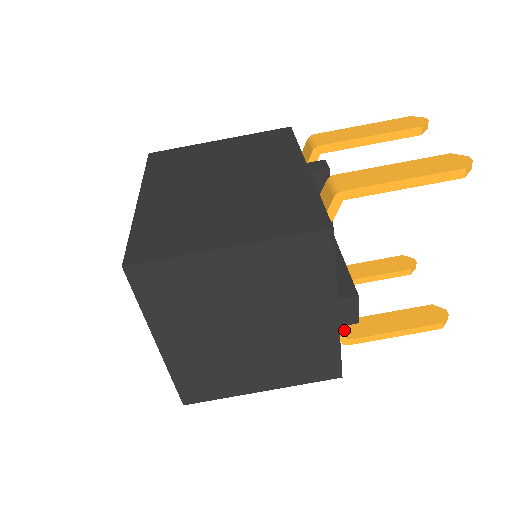
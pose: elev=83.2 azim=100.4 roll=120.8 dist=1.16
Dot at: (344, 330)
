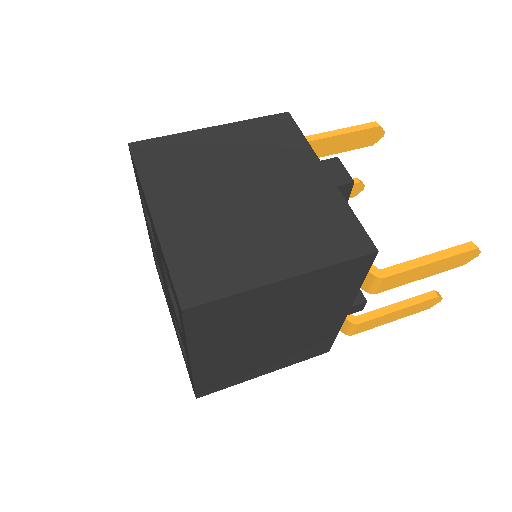
Dot at: occluded
